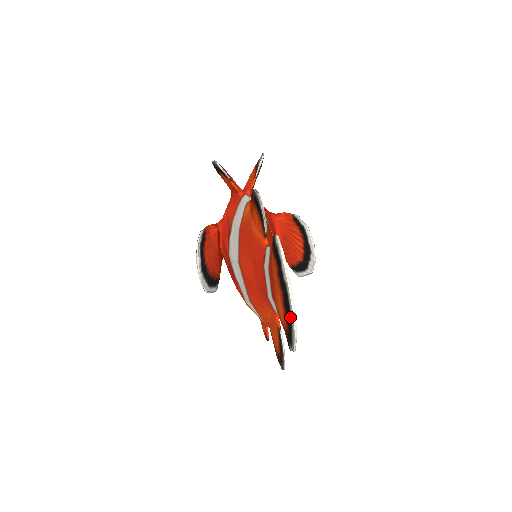
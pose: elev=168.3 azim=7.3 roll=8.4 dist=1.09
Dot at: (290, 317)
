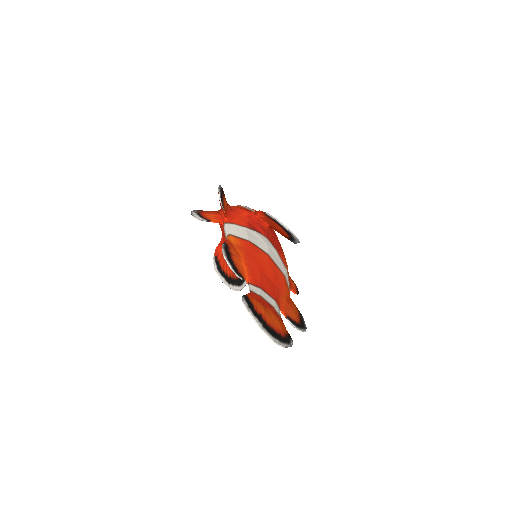
Dot at: (275, 340)
